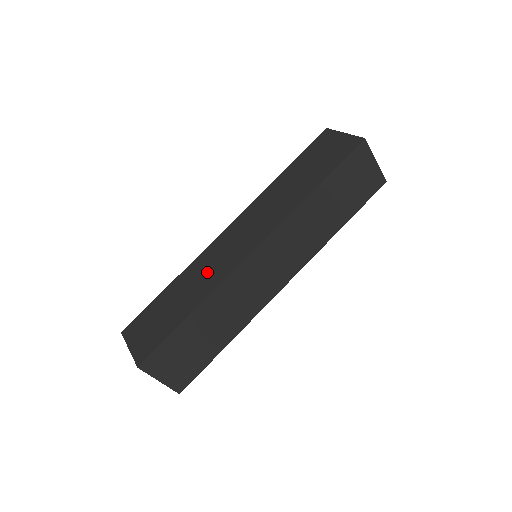
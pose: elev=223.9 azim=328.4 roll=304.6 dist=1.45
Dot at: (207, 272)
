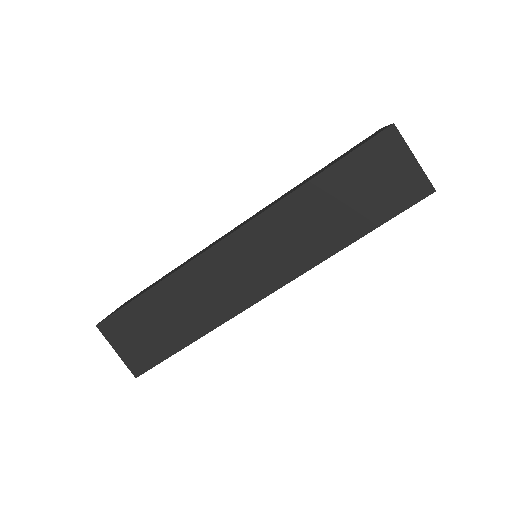
Dot at: (208, 295)
